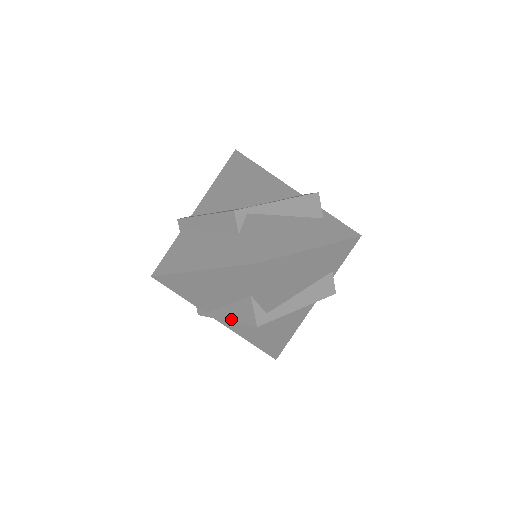
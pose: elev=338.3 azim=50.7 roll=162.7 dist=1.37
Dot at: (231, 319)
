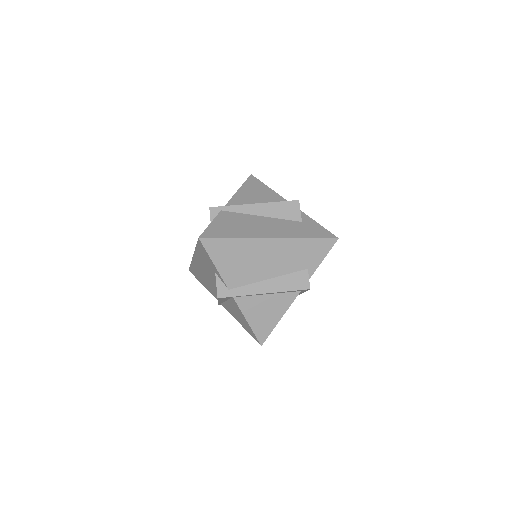
Dot at: occluded
